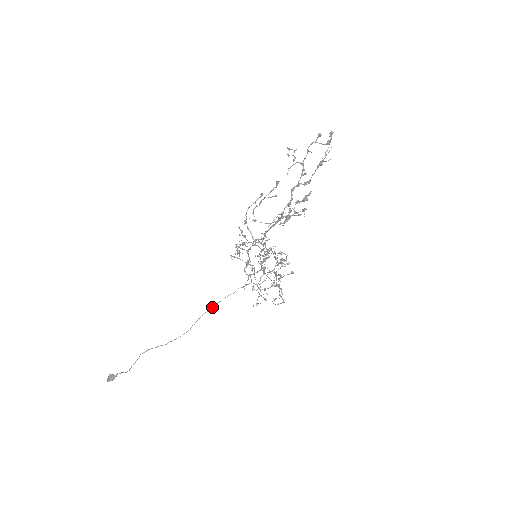
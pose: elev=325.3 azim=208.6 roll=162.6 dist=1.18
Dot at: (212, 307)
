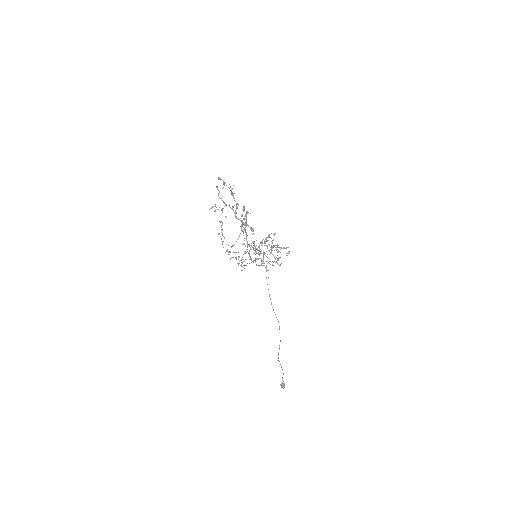
Dot at: (270, 299)
